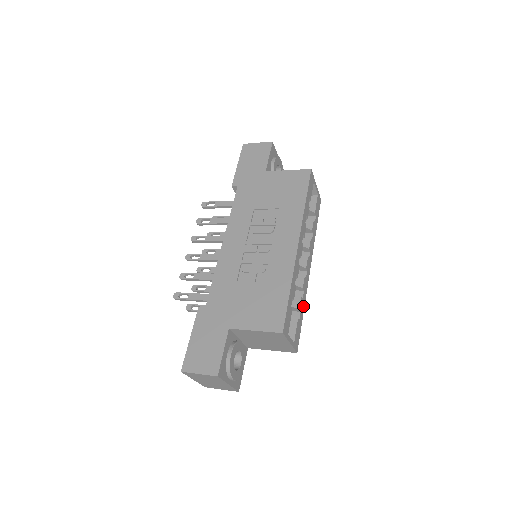
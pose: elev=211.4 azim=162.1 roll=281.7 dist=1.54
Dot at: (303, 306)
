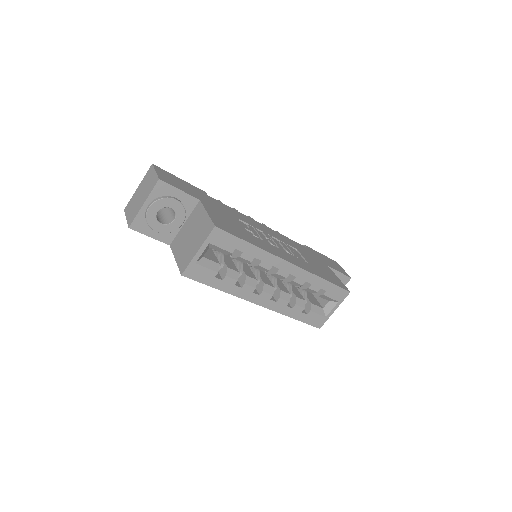
Dot at: (226, 288)
